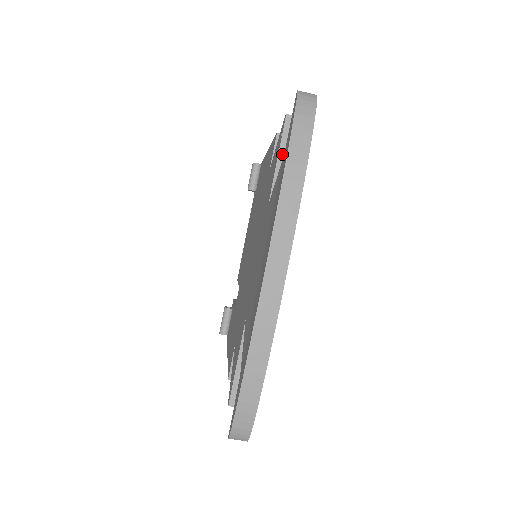
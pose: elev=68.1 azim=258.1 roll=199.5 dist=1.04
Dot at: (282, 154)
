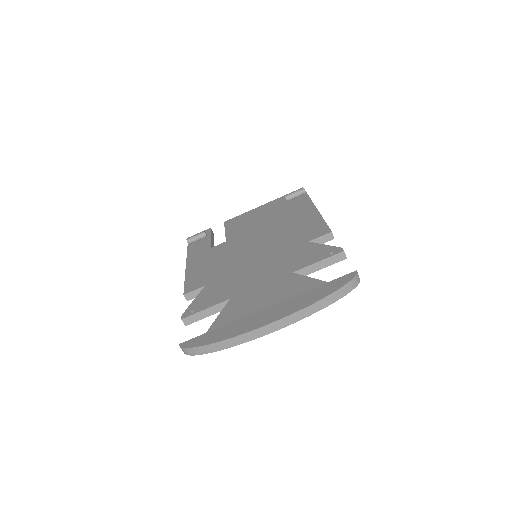
Dot at: (323, 262)
